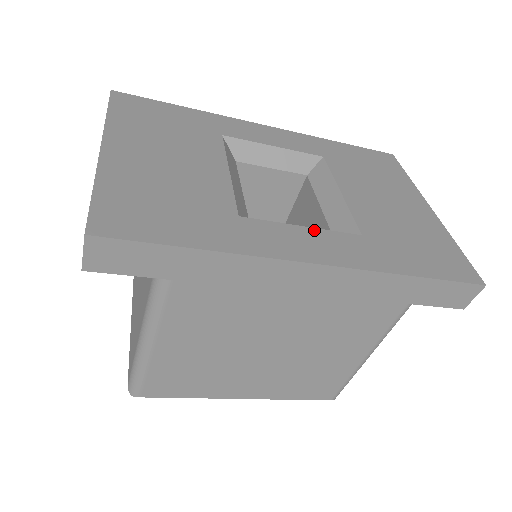
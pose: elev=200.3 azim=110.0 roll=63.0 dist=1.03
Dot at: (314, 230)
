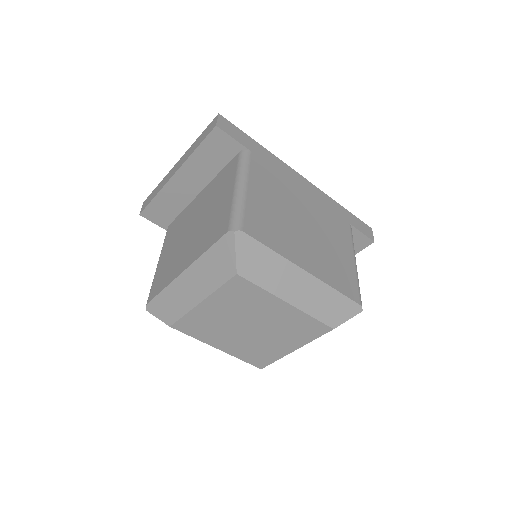
Dot at: occluded
